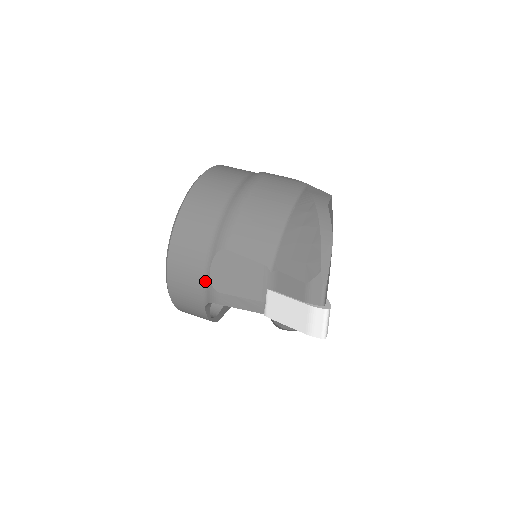
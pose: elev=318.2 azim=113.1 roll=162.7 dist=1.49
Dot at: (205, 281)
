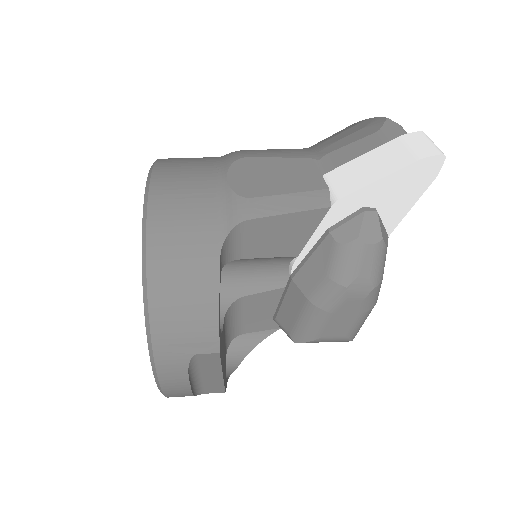
Dot at: (221, 197)
